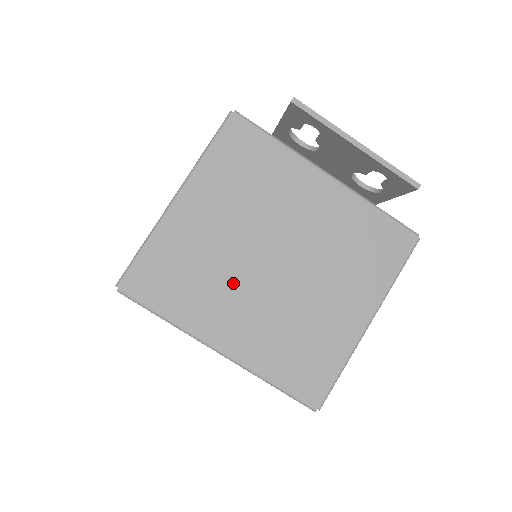
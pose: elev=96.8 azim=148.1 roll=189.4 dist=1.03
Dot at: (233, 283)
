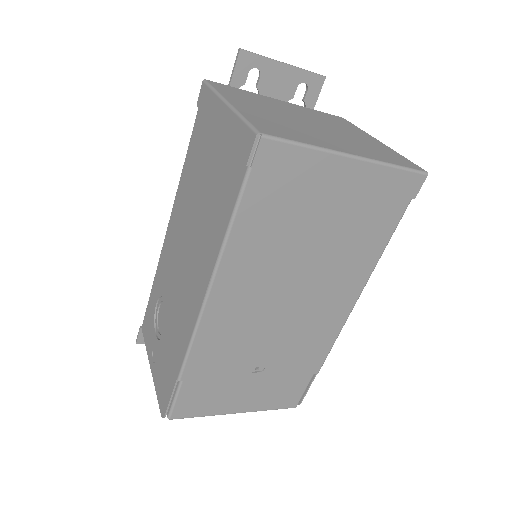
Dot at: (310, 130)
